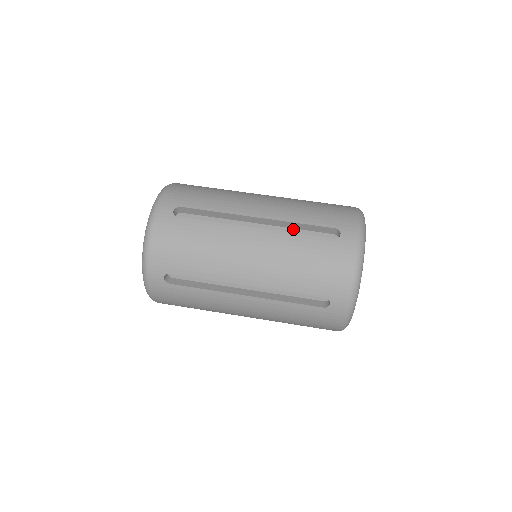
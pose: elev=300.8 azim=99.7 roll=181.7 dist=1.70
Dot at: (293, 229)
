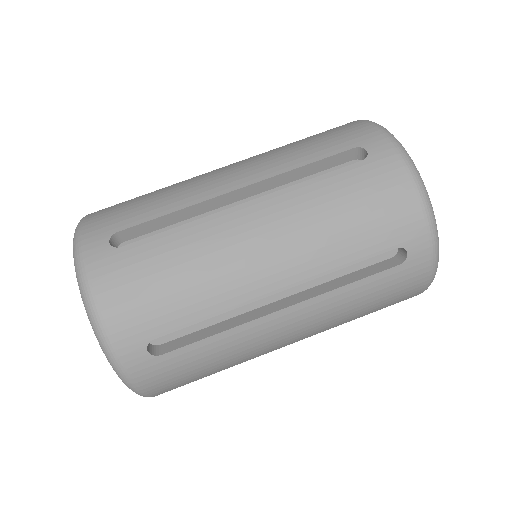
Dot at: (295, 182)
